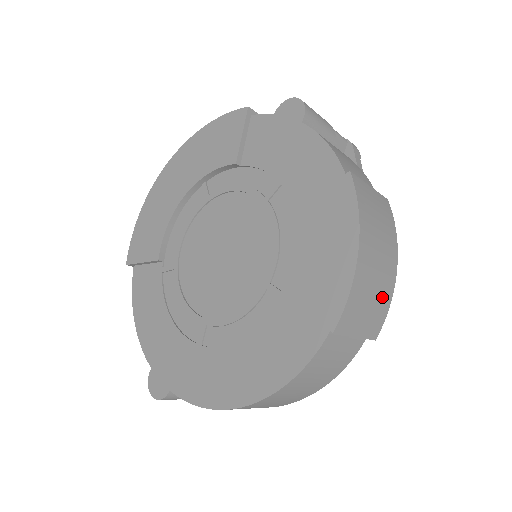
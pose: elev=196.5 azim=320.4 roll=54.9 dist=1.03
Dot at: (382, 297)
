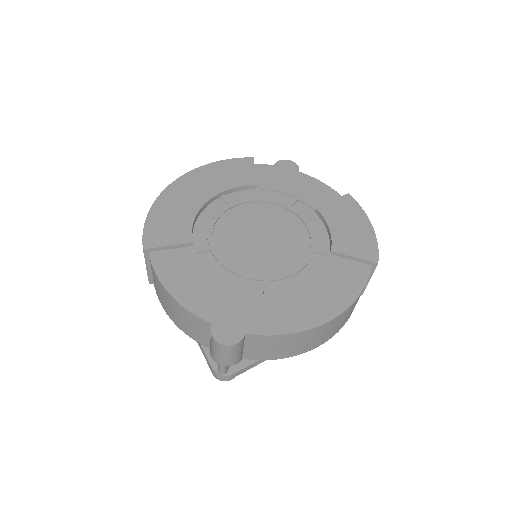
Dot at: occluded
